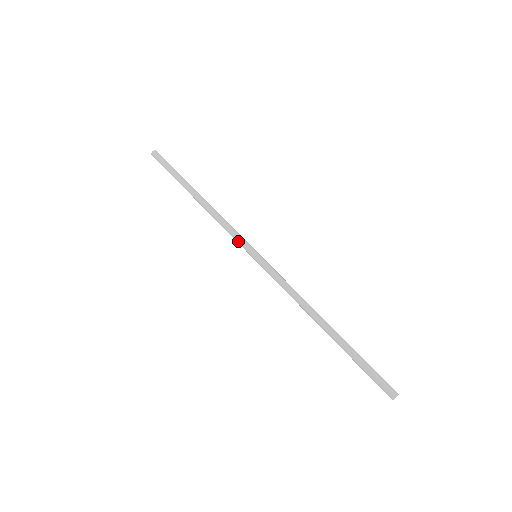
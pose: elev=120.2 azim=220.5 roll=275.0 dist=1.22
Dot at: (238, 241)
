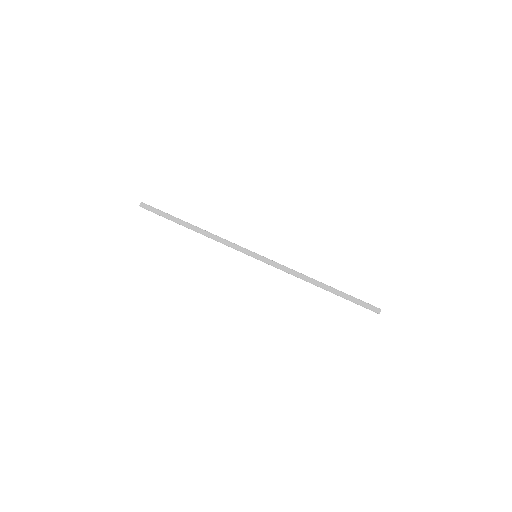
Dot at: occluded
